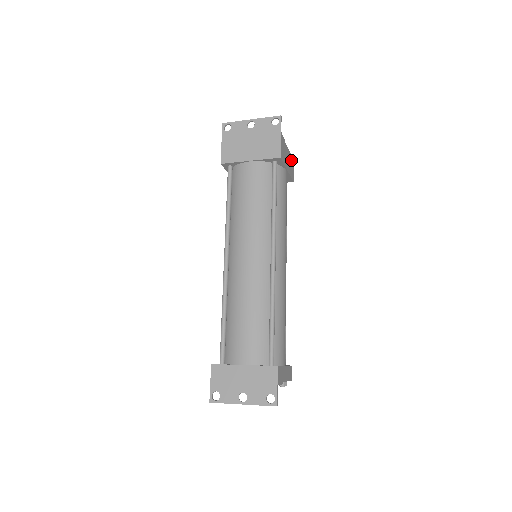
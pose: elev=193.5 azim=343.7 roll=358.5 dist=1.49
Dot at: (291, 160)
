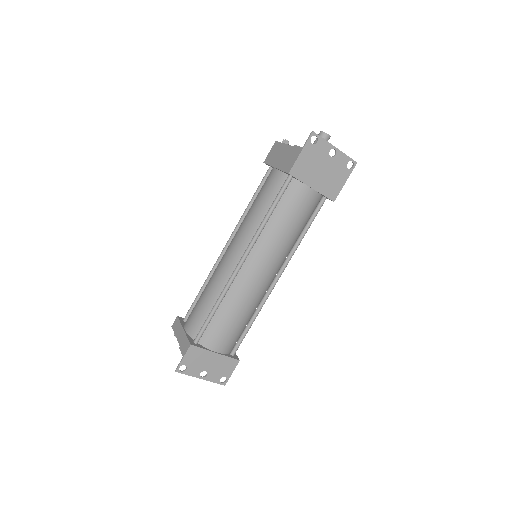
Dot at: occluded
